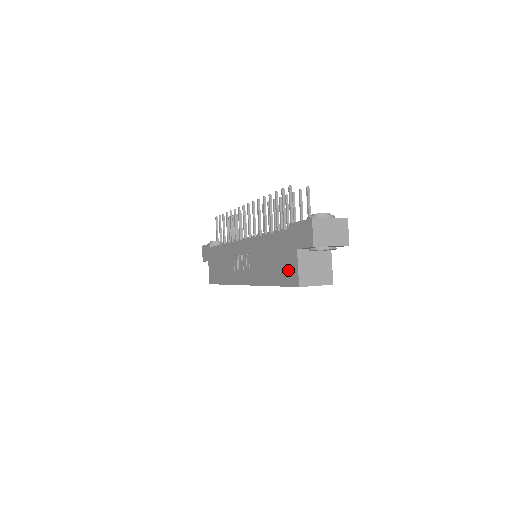
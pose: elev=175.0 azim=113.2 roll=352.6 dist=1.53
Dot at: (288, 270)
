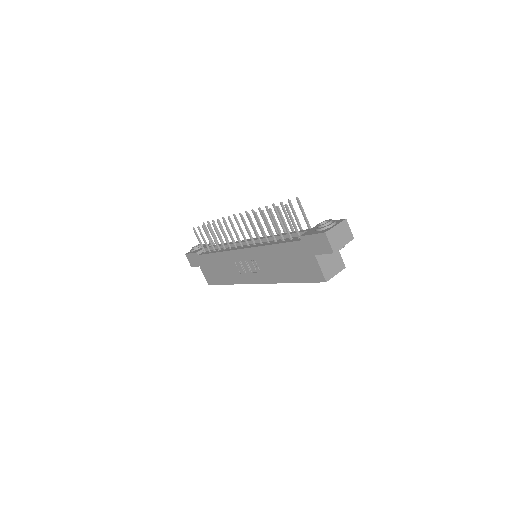
Dot at: (309, 271)
